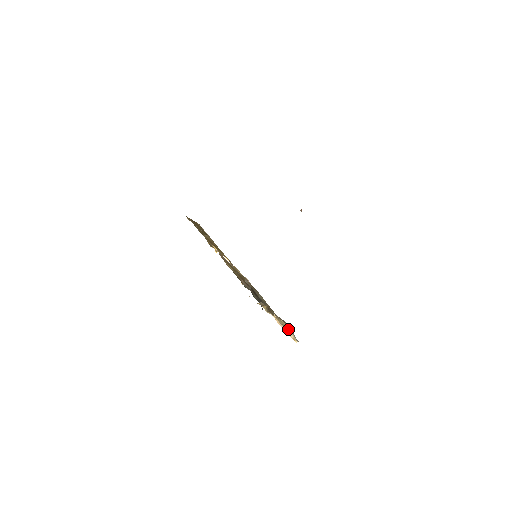
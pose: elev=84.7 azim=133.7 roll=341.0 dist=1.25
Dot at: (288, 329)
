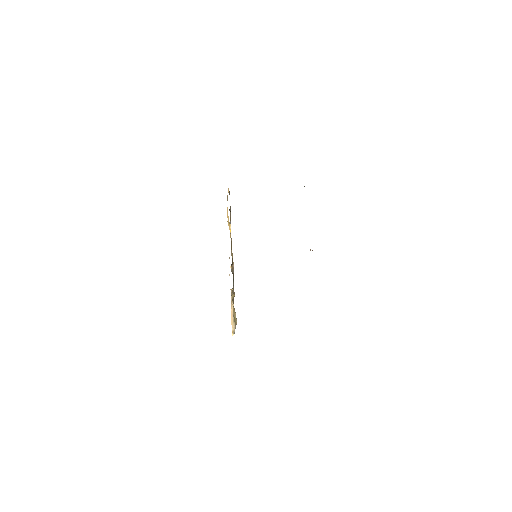
Dot at: (235, 322)
